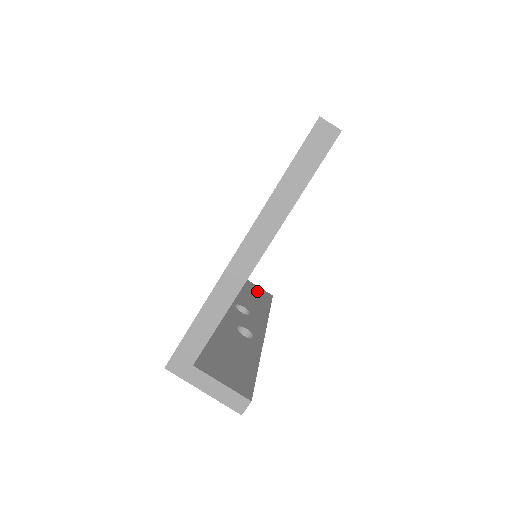
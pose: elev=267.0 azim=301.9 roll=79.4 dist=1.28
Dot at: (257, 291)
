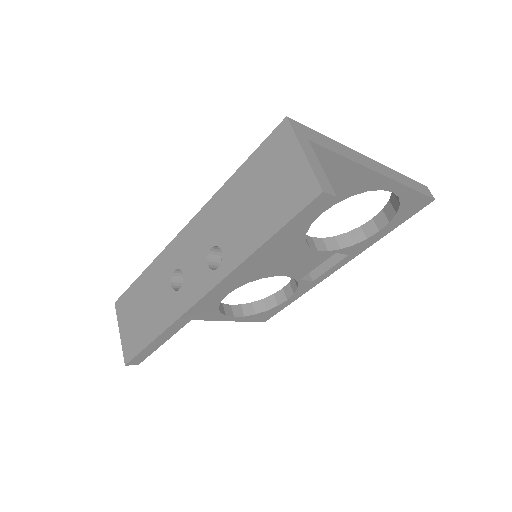
Dot at: occluded
